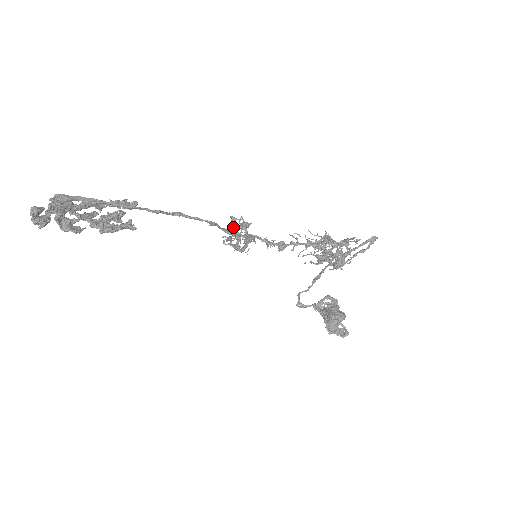
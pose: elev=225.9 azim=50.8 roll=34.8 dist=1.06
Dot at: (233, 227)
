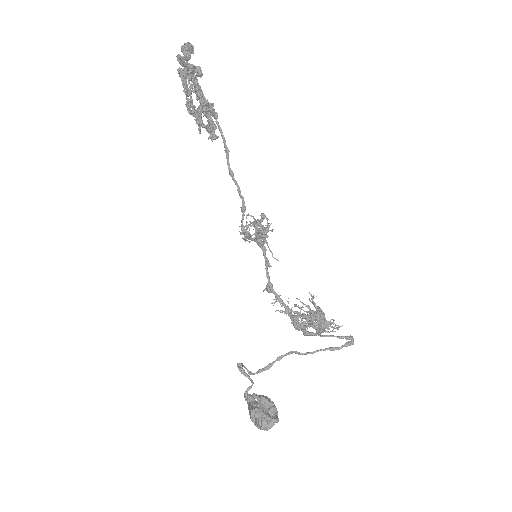
Dot at: occluded
